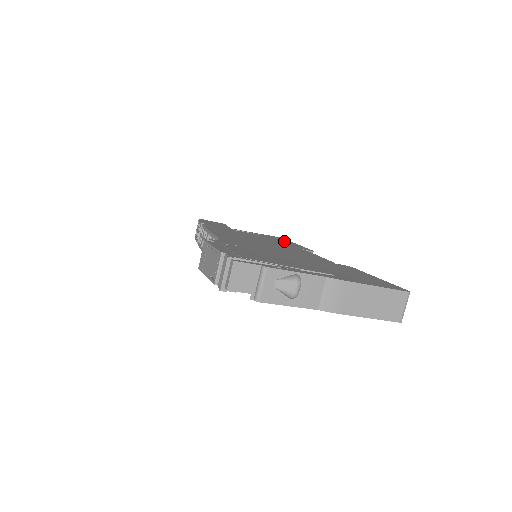
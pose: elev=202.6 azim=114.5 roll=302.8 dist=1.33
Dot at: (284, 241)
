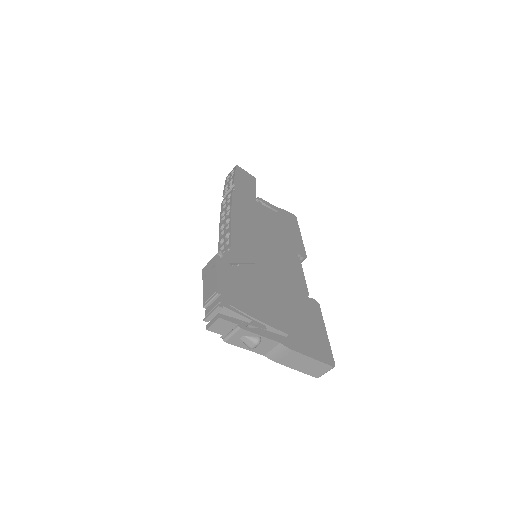
Dot at: (292, 230)
